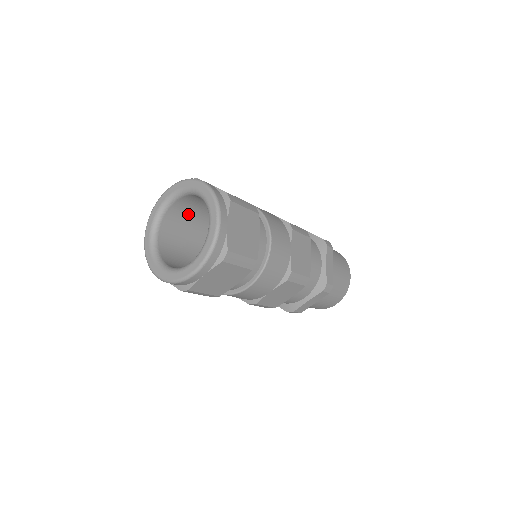
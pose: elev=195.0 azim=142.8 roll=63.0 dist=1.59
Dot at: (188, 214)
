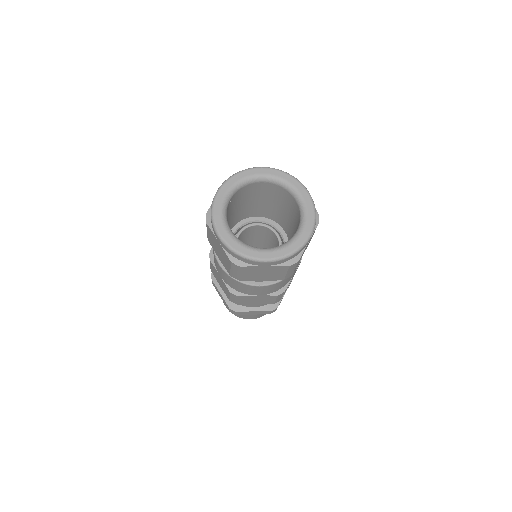
Dot at: (228, 214)
